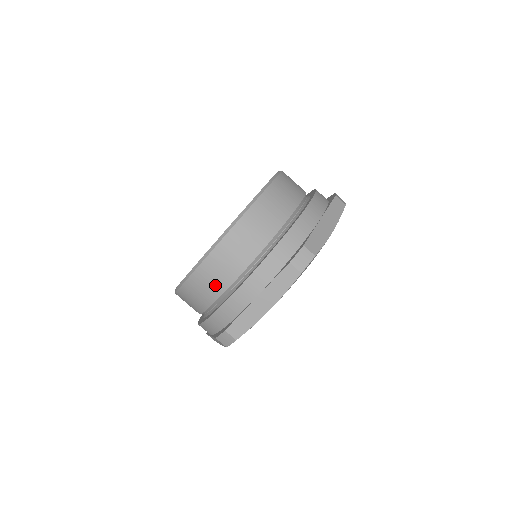
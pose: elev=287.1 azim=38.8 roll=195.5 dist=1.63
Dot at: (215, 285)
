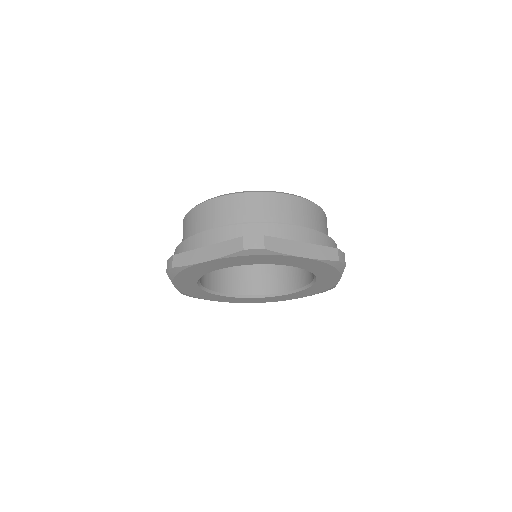
Dot at: (197, 224)
